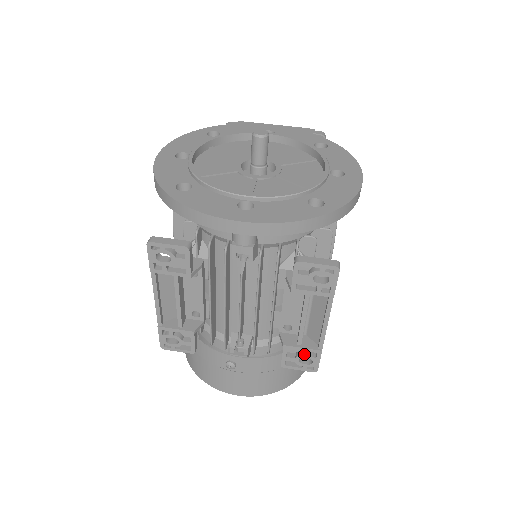
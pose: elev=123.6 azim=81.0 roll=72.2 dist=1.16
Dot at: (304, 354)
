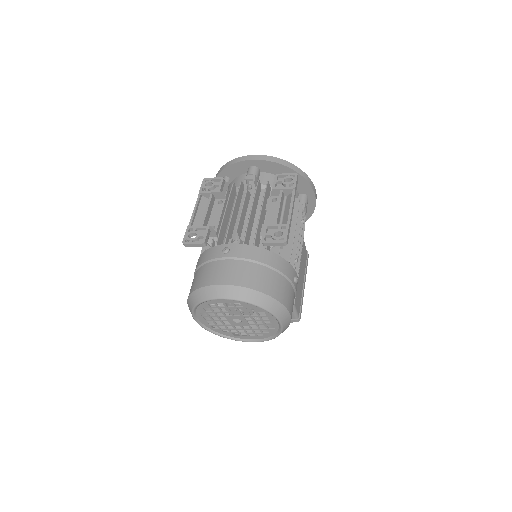
Dot at: (278, 230)
